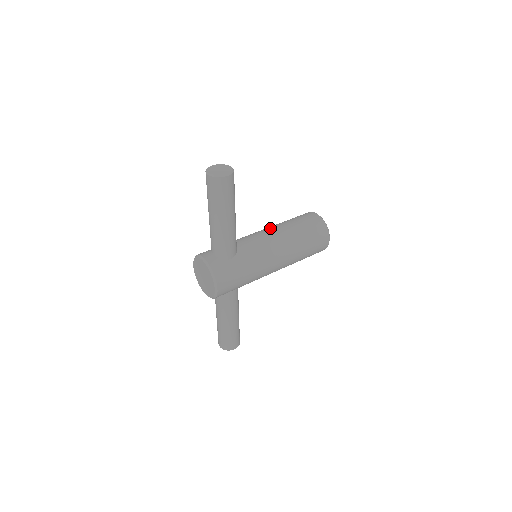
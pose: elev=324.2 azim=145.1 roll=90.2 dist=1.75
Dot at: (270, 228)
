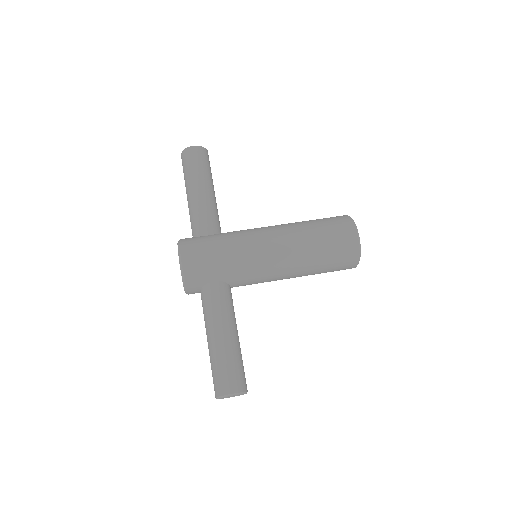
Dot at: occluded
